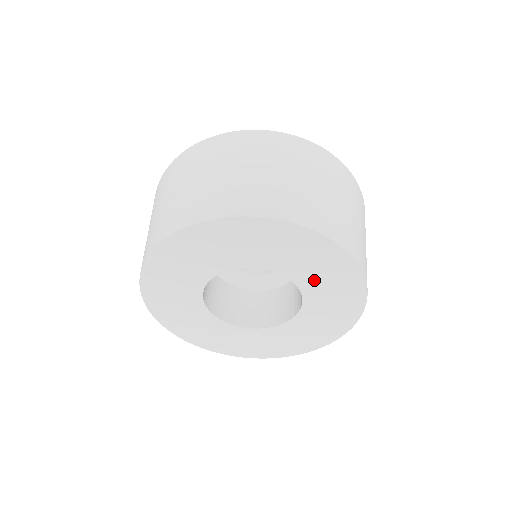
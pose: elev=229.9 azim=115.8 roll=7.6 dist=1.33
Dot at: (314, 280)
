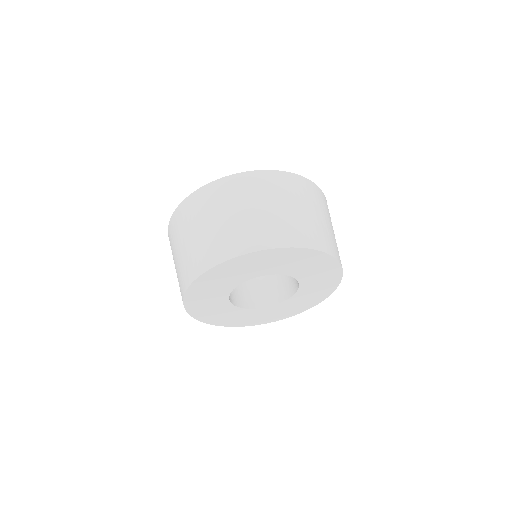
Dot at: (276, 267)
